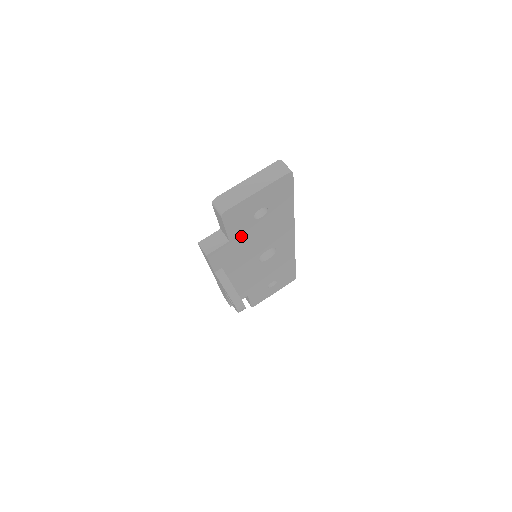
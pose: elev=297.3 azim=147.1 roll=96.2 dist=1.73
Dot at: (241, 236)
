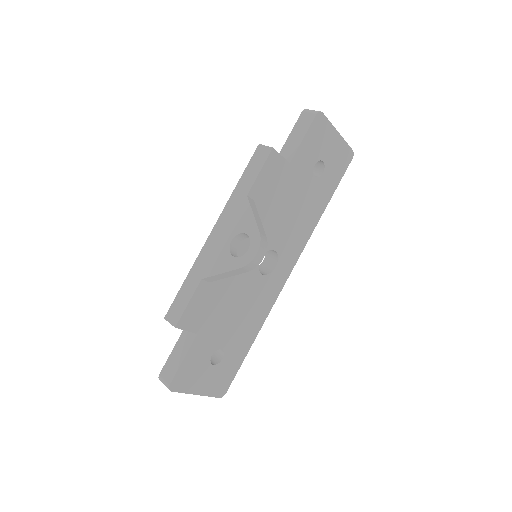
Dot at: (294, 175)
